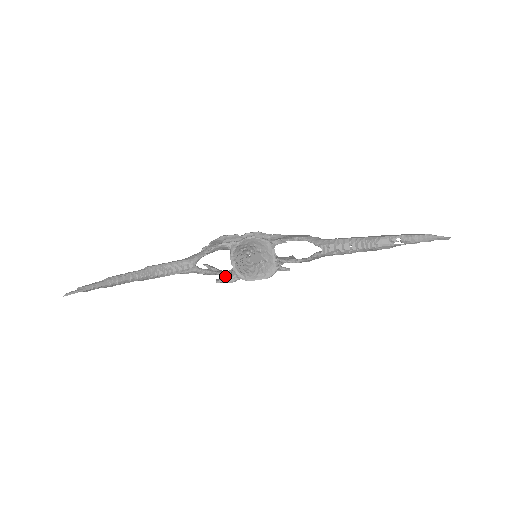
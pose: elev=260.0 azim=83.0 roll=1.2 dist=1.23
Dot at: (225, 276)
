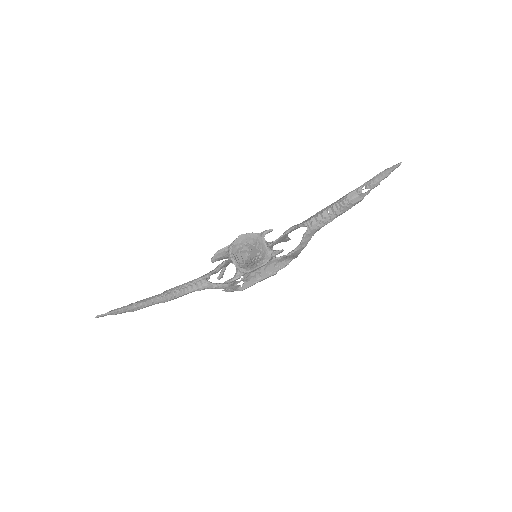
Dot at: occluded
